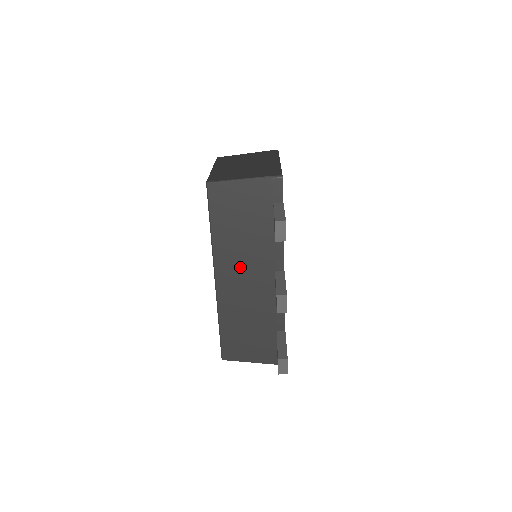
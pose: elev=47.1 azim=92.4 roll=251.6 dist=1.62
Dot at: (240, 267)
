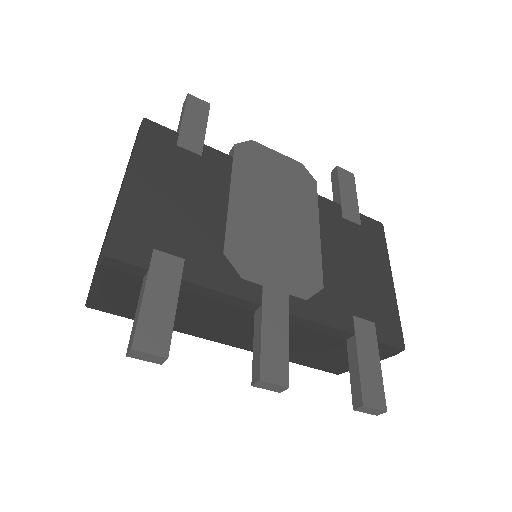
Dot at: (224, 328)
